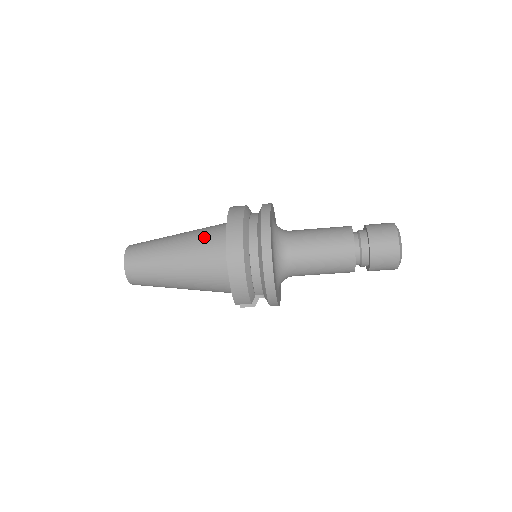
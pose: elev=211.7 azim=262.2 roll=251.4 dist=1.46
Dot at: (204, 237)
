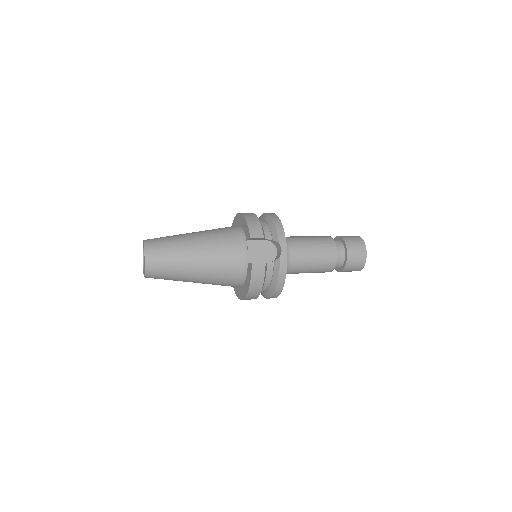
Dot at: (222, 281)
